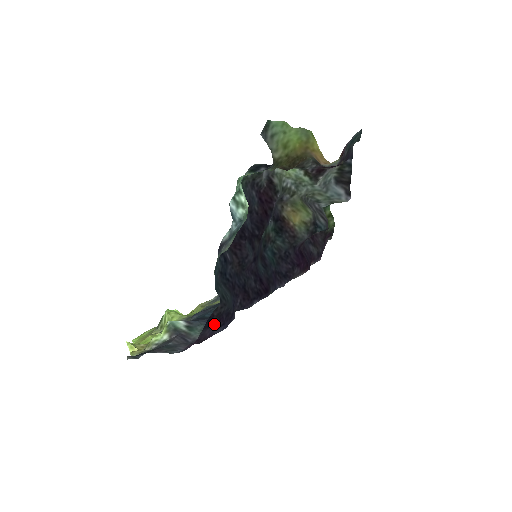
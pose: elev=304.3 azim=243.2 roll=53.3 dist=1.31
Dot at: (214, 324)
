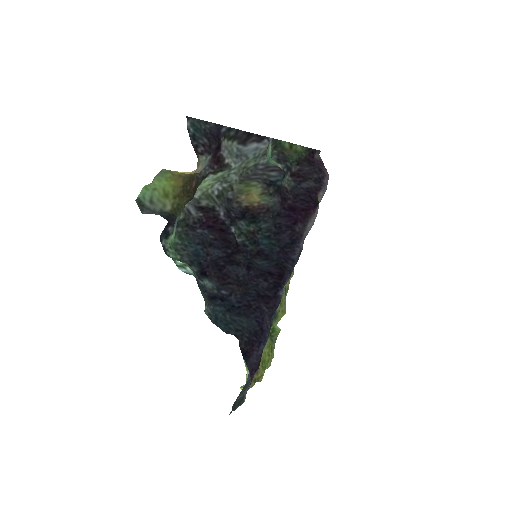
Dot at: (251, 351)
